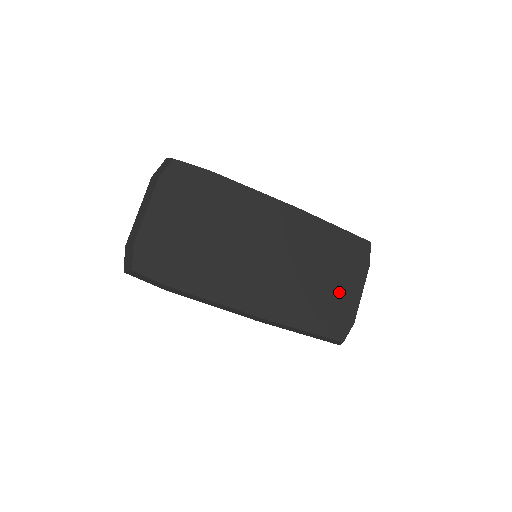
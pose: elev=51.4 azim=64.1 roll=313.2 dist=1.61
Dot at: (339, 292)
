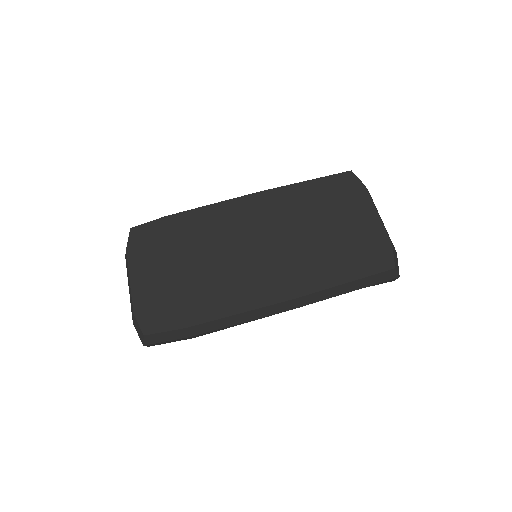
Dot at: (354, 229)
